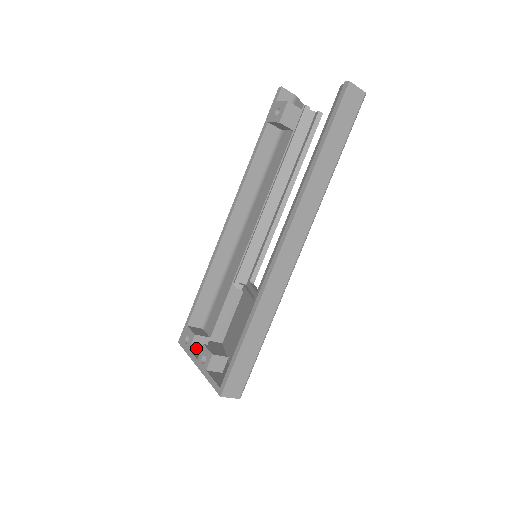
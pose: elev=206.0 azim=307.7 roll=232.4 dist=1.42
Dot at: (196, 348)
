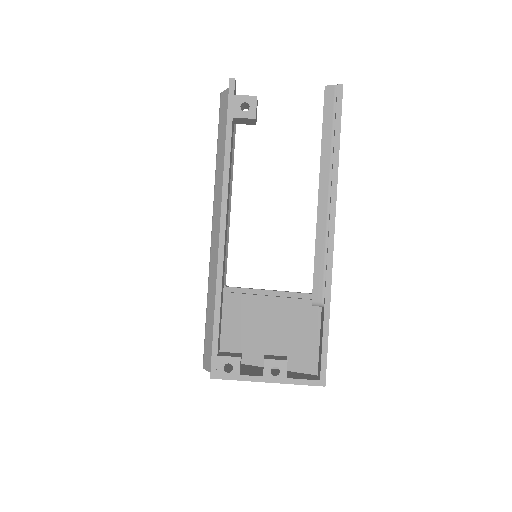
Dot at: (240, 370)
